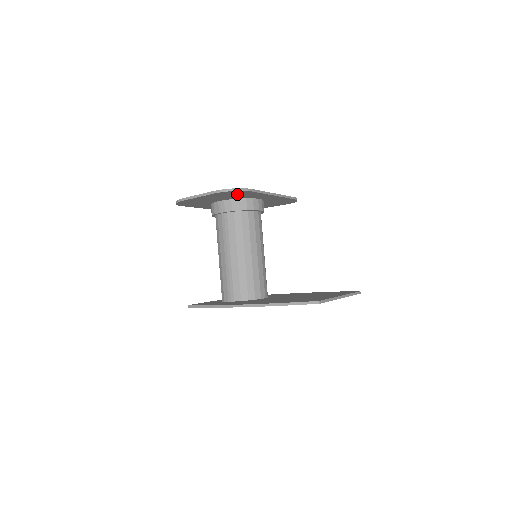
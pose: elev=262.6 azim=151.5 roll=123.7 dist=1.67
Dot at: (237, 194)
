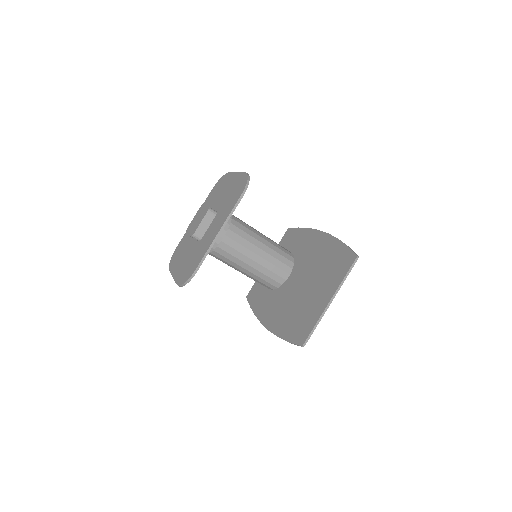
Dot at: occluded
